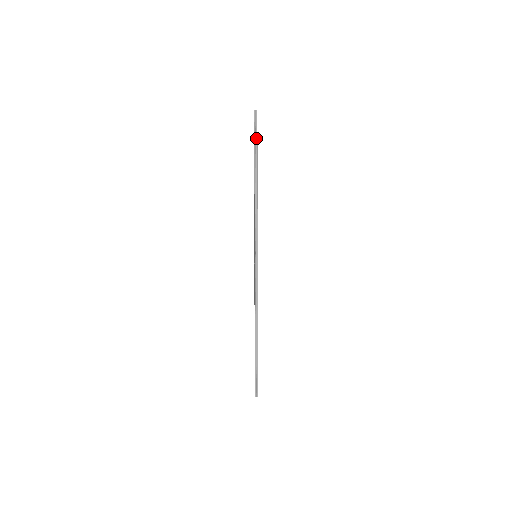
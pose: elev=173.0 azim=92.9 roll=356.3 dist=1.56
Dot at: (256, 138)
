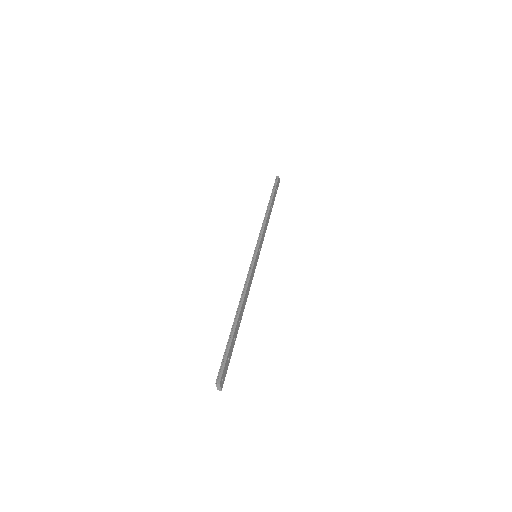
Dot at: (274, 187)
